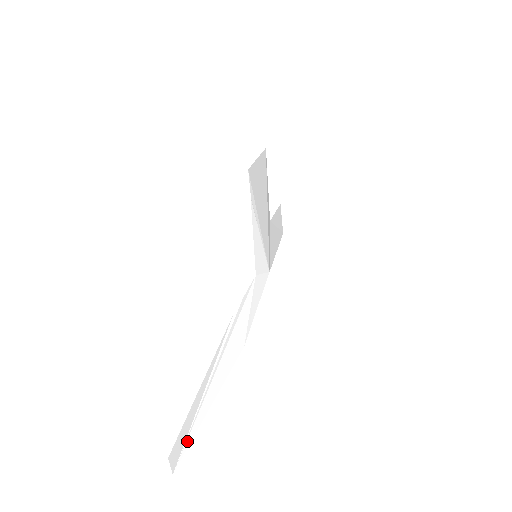
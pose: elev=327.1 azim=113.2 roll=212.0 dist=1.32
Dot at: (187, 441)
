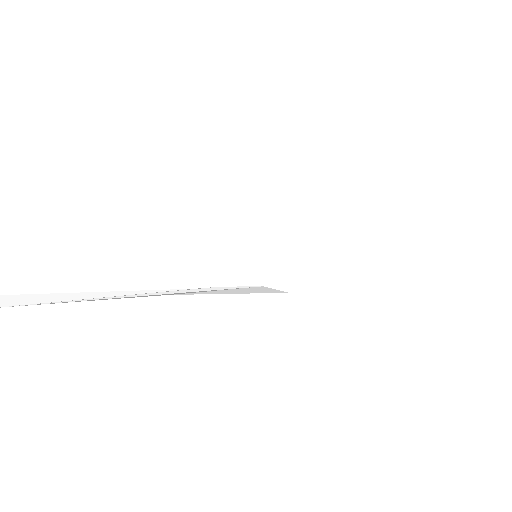
Dot at: occluded
